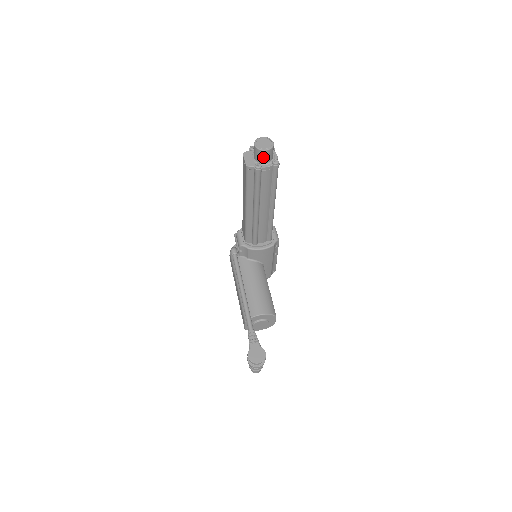
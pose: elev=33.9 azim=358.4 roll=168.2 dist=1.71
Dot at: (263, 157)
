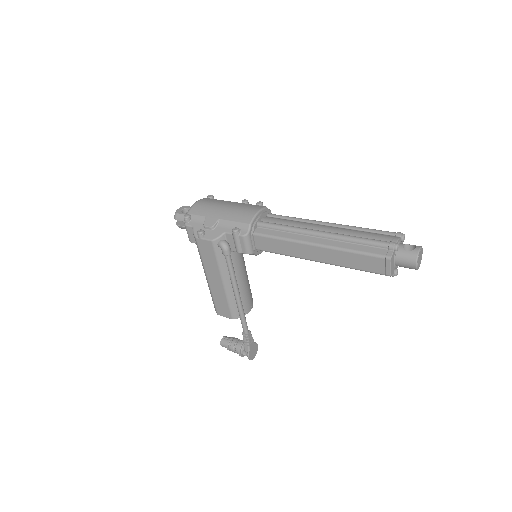
Dot at: occluded
